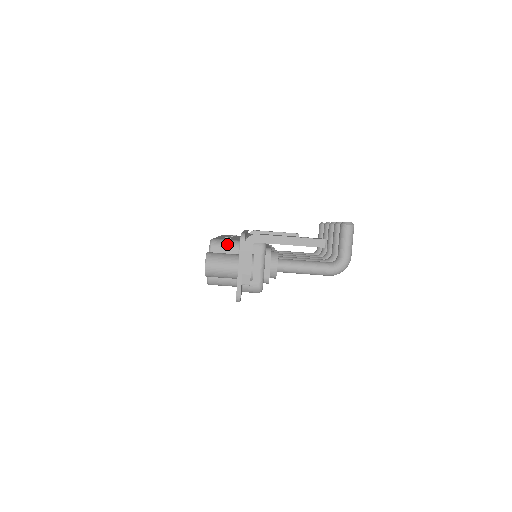
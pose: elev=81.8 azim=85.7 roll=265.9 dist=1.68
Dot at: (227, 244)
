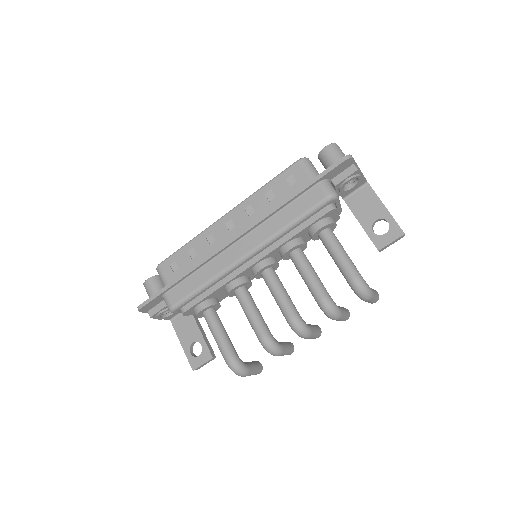
Dot at: occluded
